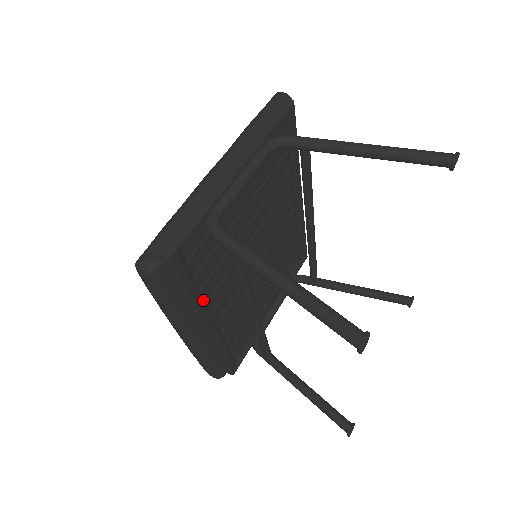
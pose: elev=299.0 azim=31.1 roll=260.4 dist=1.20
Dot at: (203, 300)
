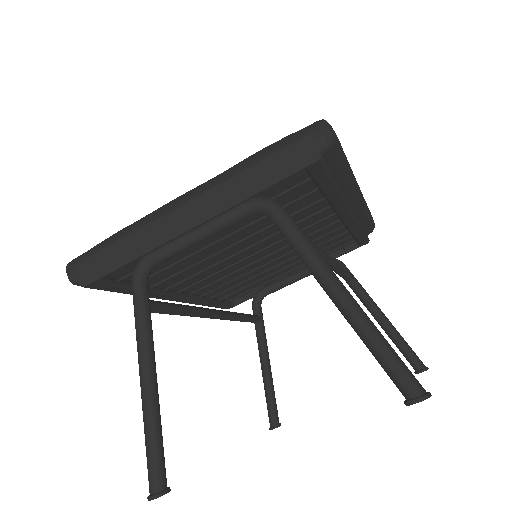
Dot at: (156, 292)
